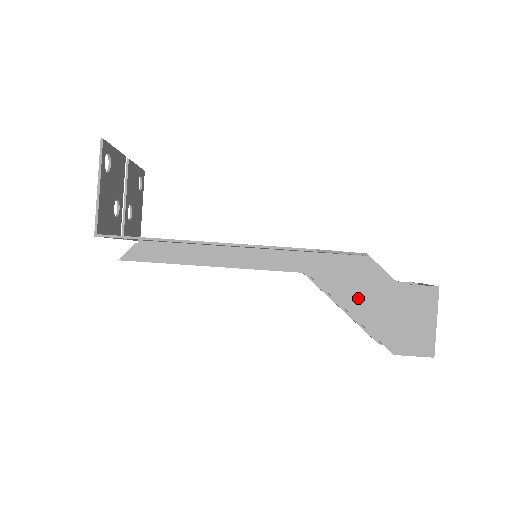
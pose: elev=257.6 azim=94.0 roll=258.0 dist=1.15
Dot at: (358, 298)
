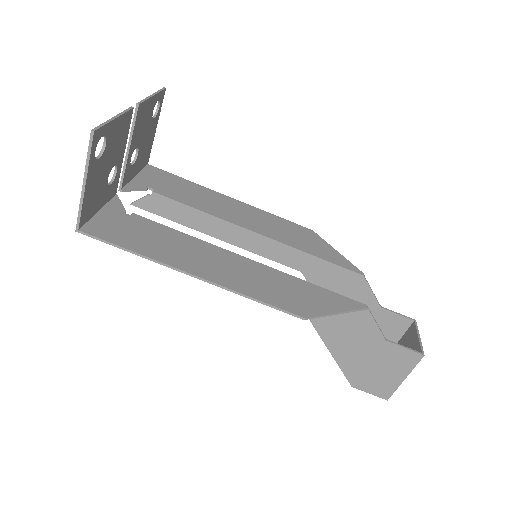
Dot at: (340, 338)
